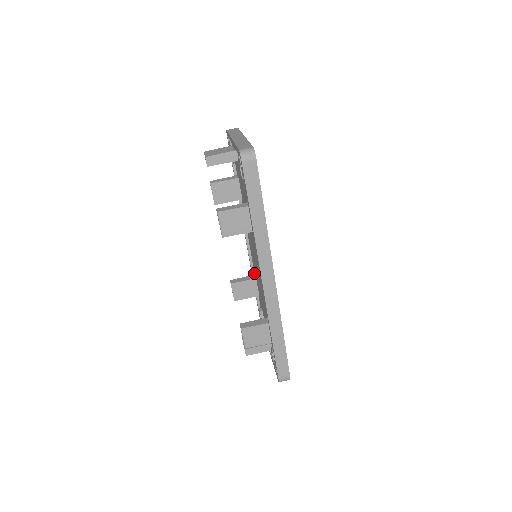
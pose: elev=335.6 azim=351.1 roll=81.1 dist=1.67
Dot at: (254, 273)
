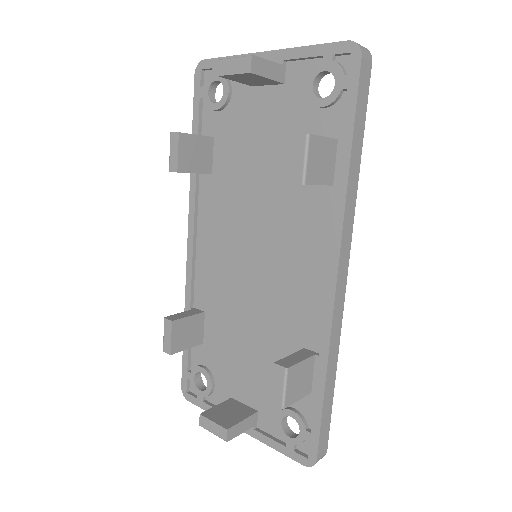
Dot at: (192, 306)
